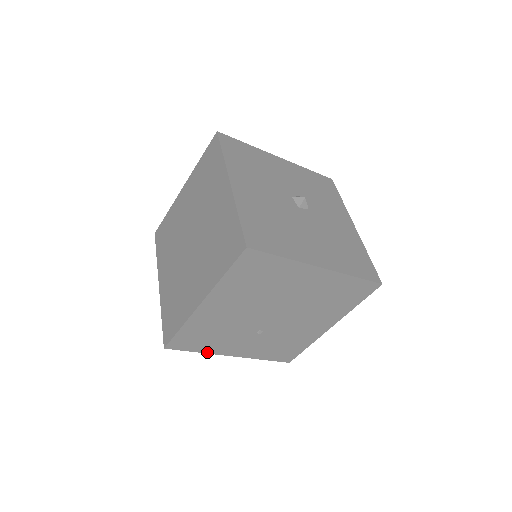
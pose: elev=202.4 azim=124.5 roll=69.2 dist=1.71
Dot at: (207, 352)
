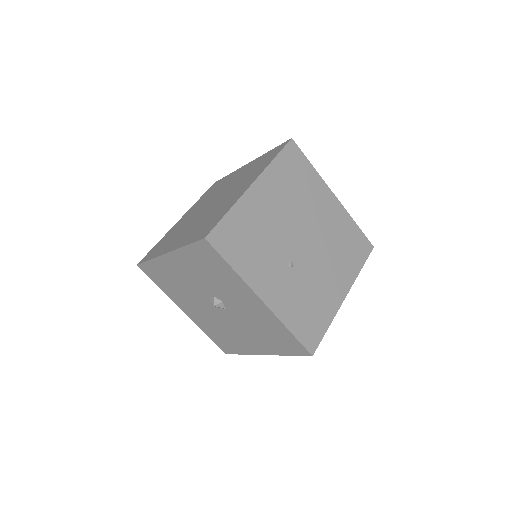
Dot at: (241, 275)
